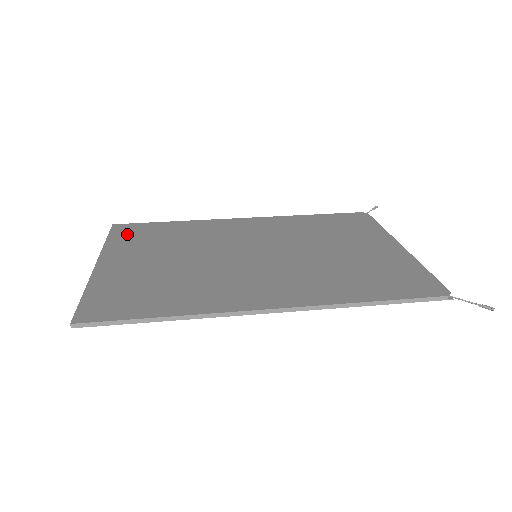
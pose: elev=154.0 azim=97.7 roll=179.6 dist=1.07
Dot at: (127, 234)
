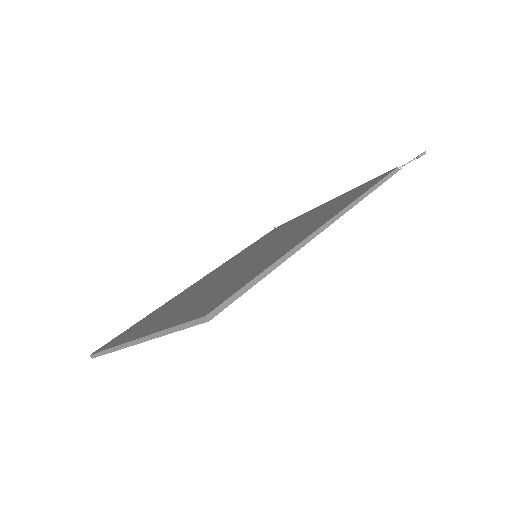
Dot at: (121, 338)
